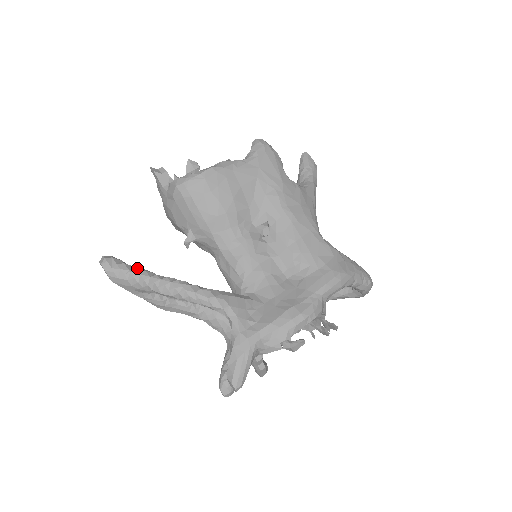
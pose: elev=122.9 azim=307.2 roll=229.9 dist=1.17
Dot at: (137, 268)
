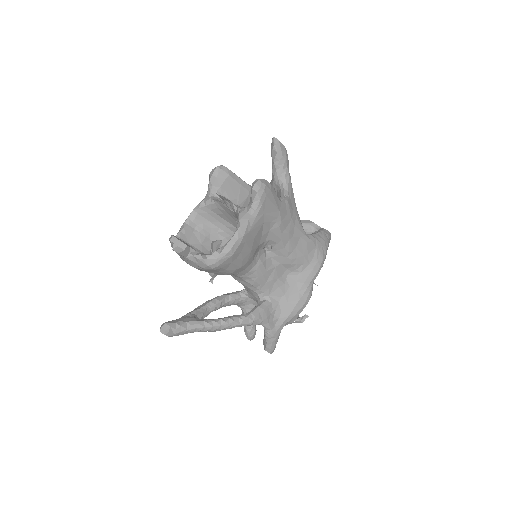
Dot at: (191, 324)
